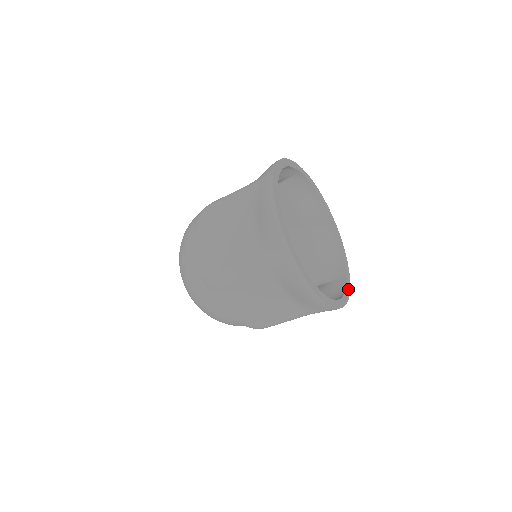
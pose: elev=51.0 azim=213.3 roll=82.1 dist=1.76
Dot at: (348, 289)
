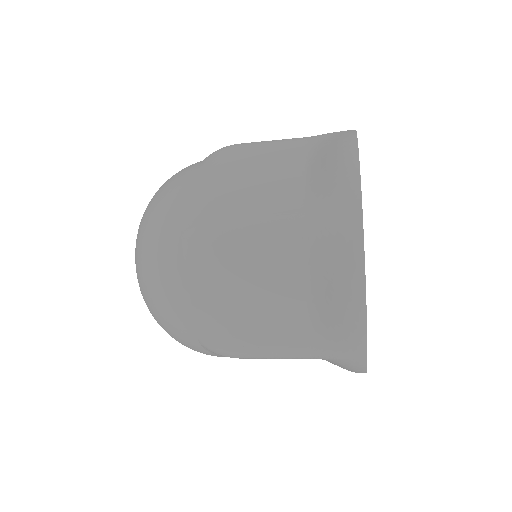
Dot at: occluded
